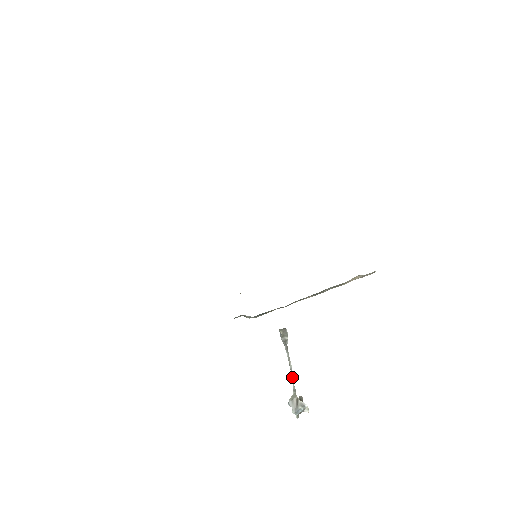
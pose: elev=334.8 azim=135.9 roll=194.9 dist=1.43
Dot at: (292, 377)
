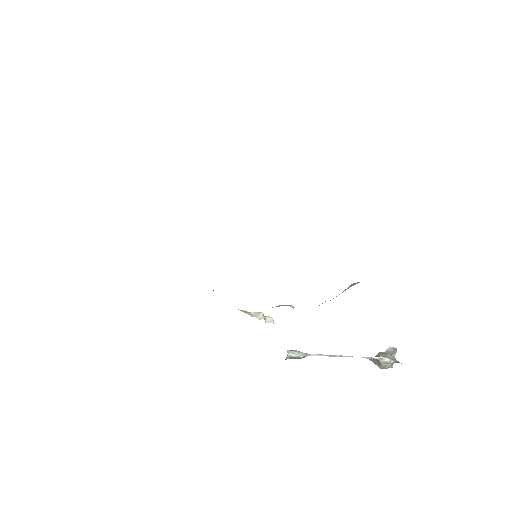
Dot at: (350, 356)
